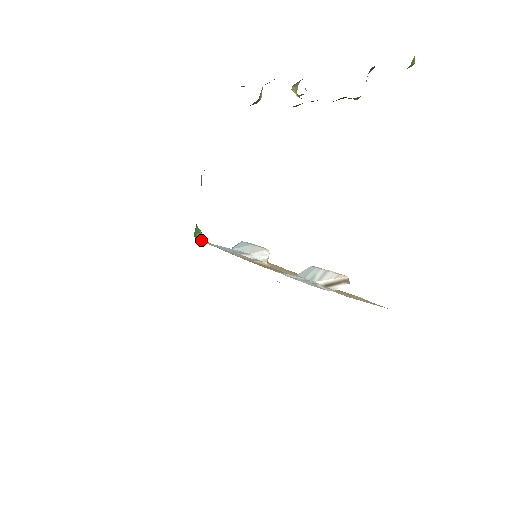
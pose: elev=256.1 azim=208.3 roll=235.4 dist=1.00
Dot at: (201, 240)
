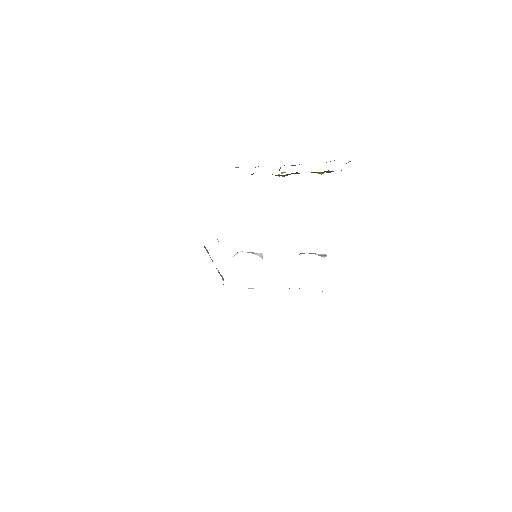
Dot at: occluded
